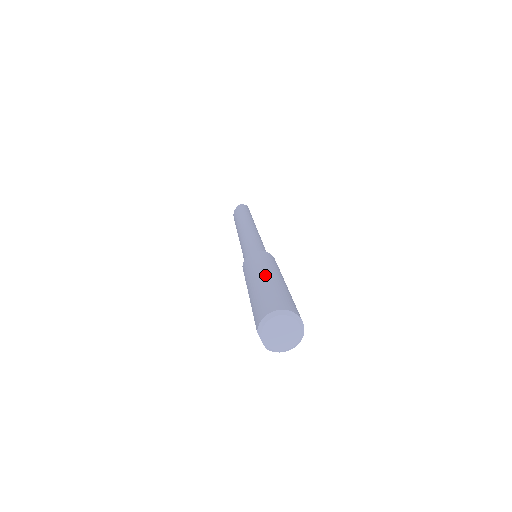
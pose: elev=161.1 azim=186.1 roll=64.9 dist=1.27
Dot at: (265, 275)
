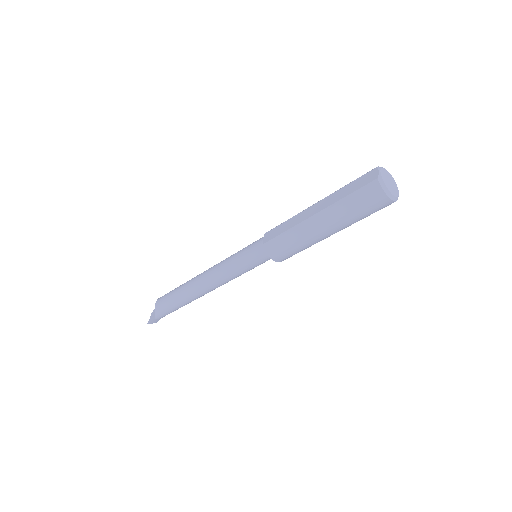
Dot at: occluded
